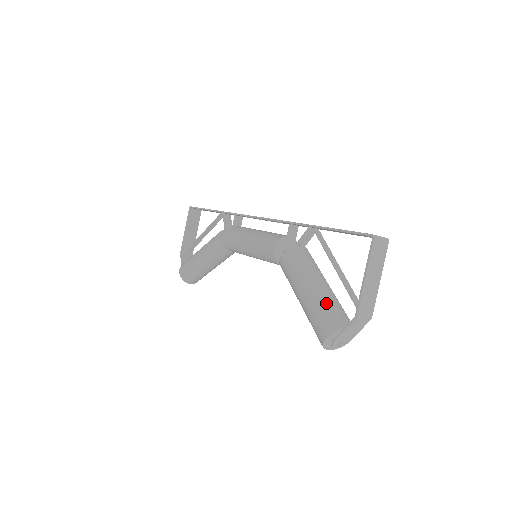
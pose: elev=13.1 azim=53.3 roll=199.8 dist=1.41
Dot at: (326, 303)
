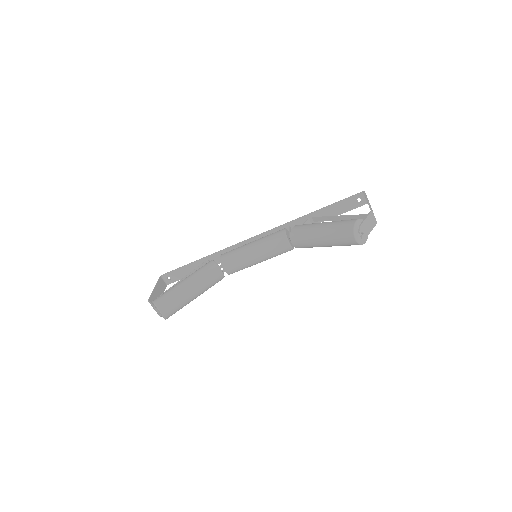
Dot at: occluded
